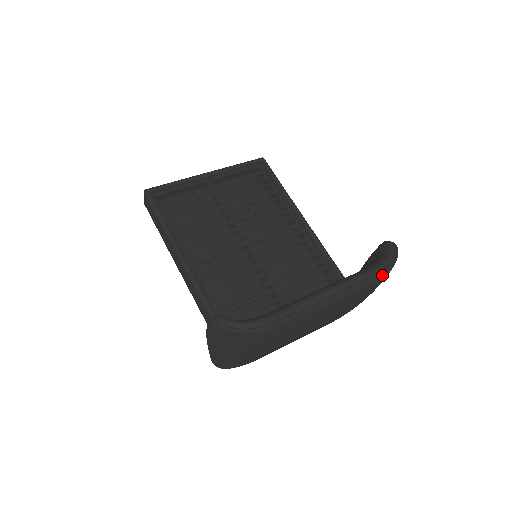
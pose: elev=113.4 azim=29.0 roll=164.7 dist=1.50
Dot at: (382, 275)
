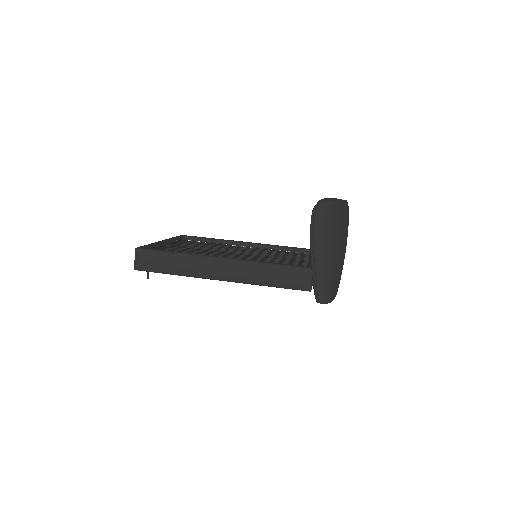
Dot at: occluded
